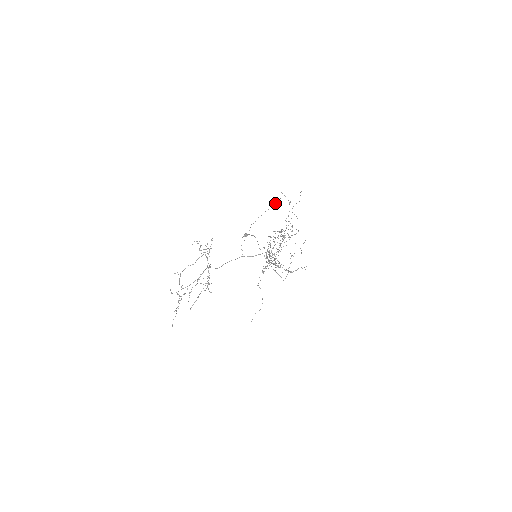
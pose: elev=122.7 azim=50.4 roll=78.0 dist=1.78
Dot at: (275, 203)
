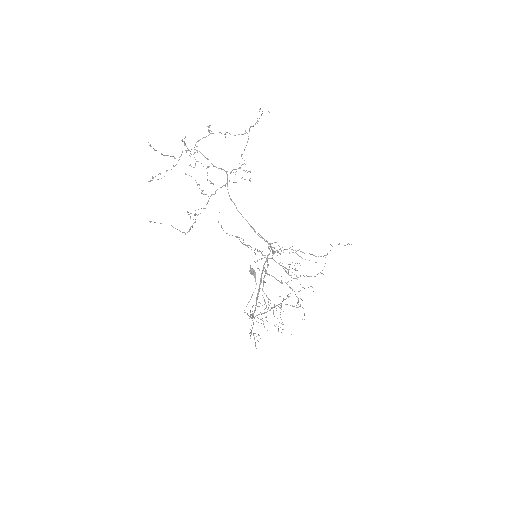
Dot at: occluded
